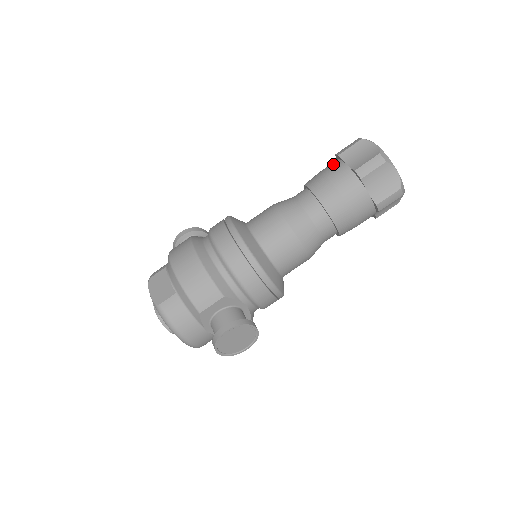
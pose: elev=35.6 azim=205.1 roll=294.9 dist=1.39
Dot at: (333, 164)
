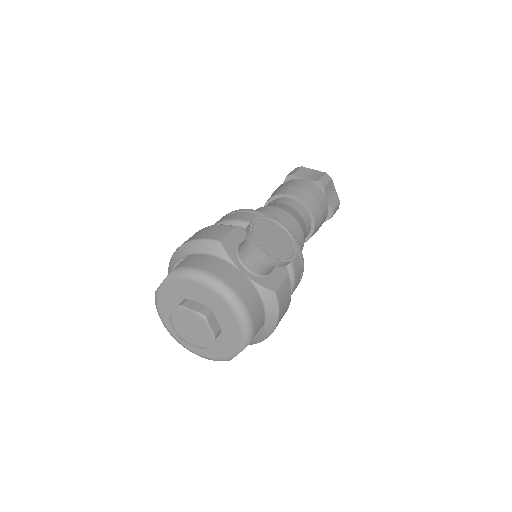
Dot at: occluded
